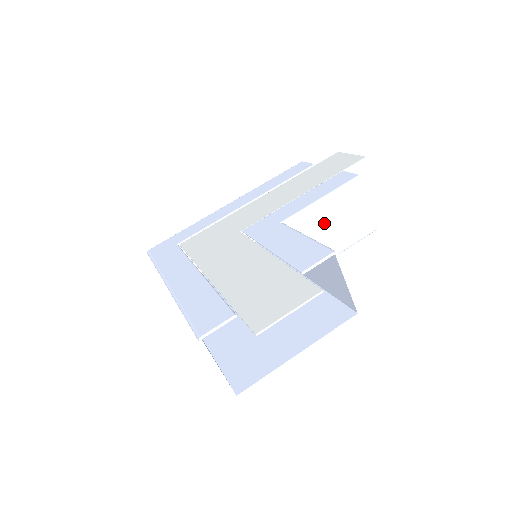
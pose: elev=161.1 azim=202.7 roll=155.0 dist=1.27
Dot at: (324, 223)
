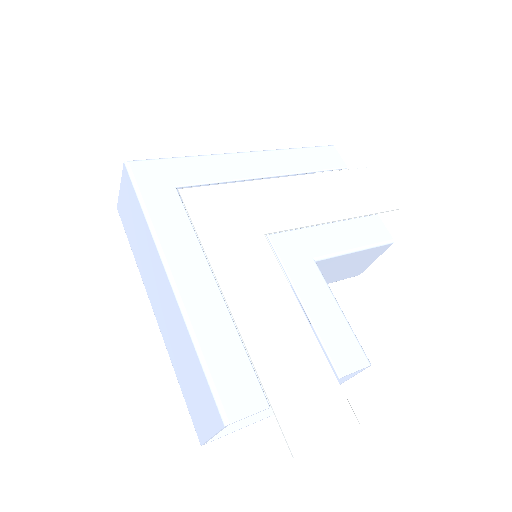
Dot at: (338, 266)
